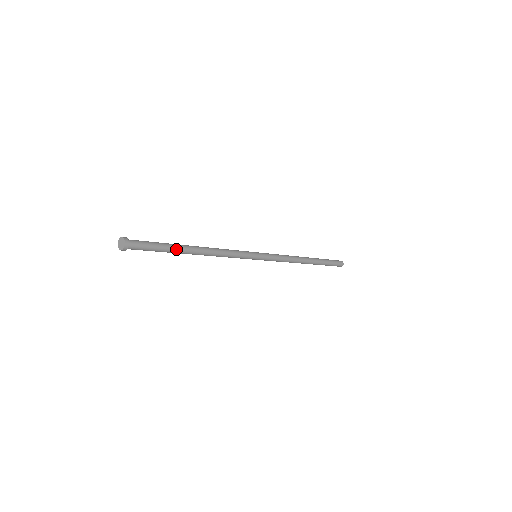
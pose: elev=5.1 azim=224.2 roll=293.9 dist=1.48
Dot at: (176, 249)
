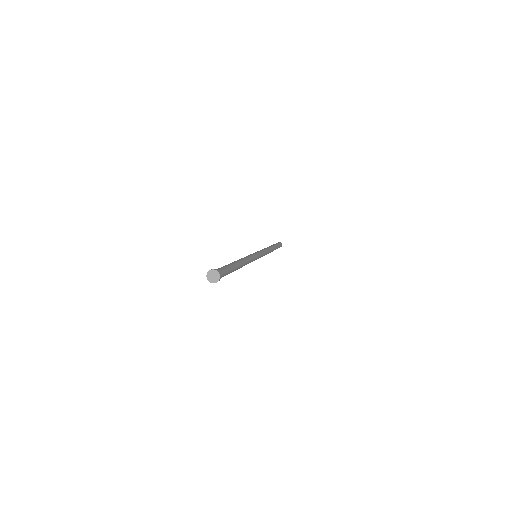
Dot at: (235, 269)
